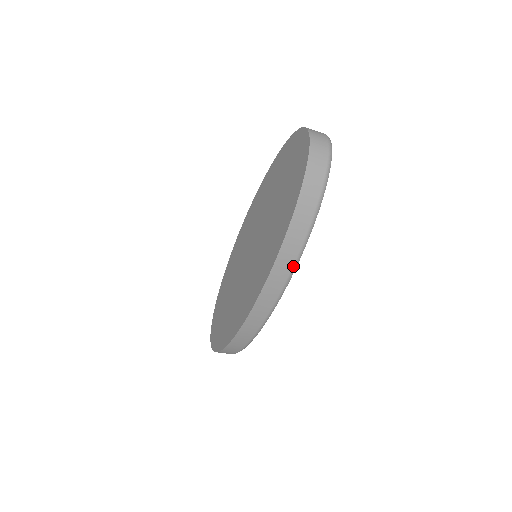
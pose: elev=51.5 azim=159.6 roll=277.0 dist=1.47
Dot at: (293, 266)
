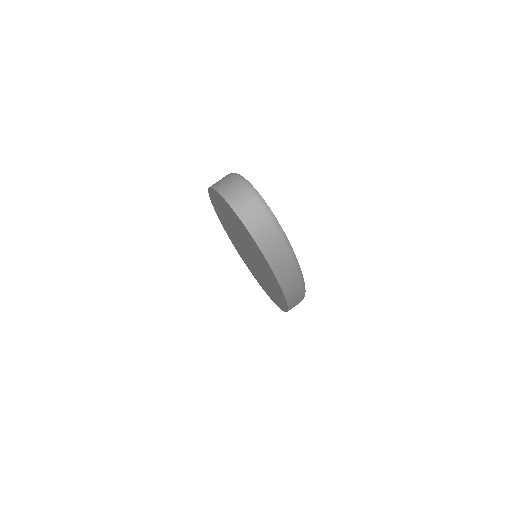
Dot at: (302, 287)
